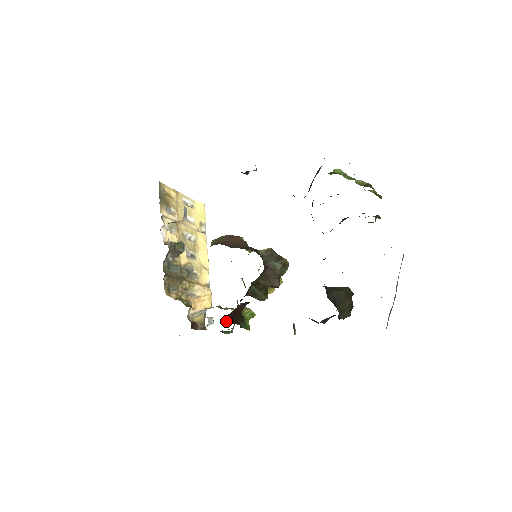
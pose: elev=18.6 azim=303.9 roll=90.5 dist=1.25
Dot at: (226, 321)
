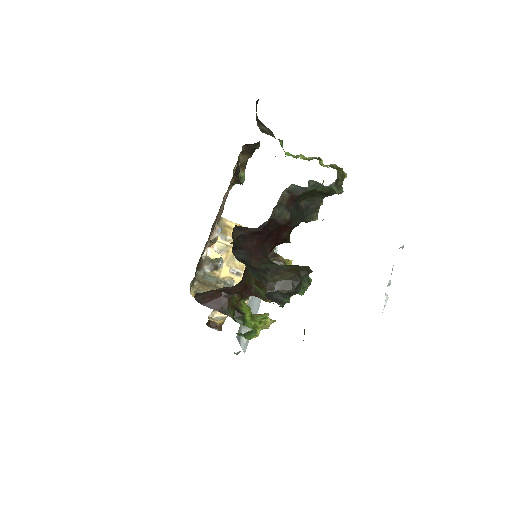
Dot at: (207, 306)
